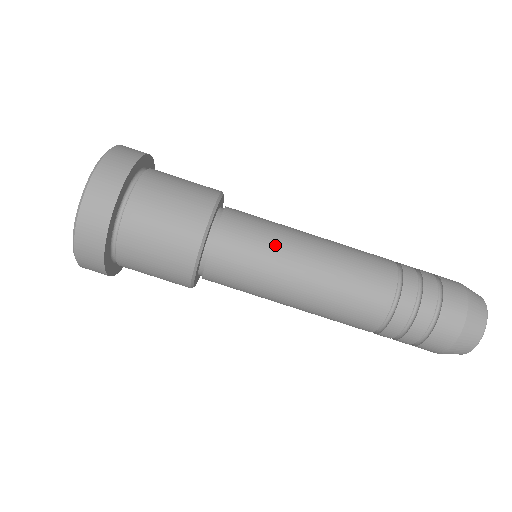
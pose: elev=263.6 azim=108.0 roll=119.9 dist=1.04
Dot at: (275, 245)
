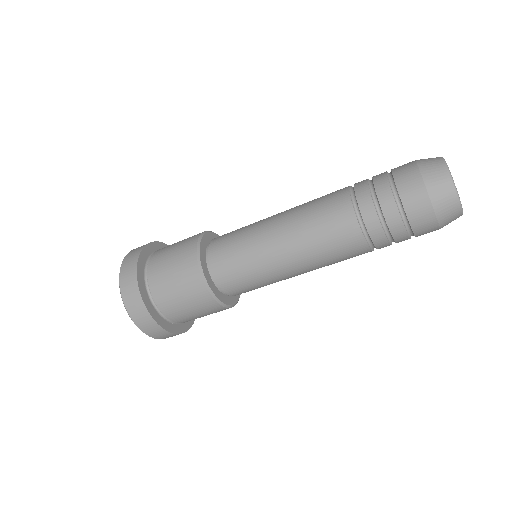
Dot at: (261, 272)
